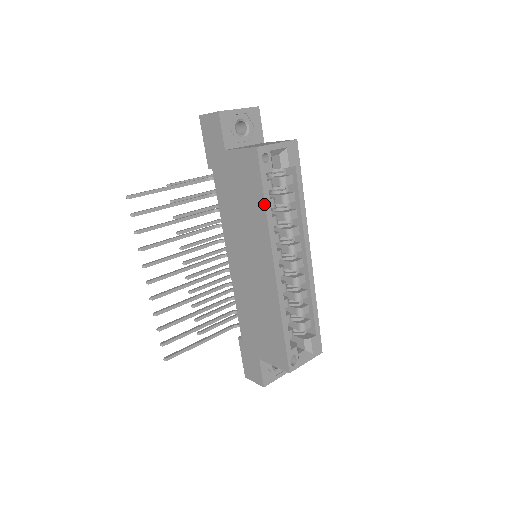
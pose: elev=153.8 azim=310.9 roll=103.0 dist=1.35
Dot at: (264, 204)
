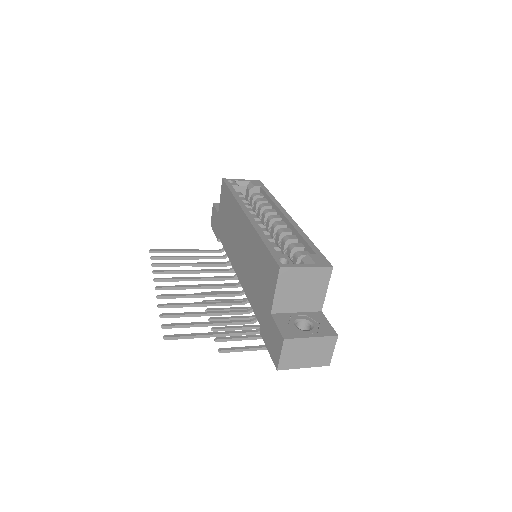
Dot at: (231, 194)
